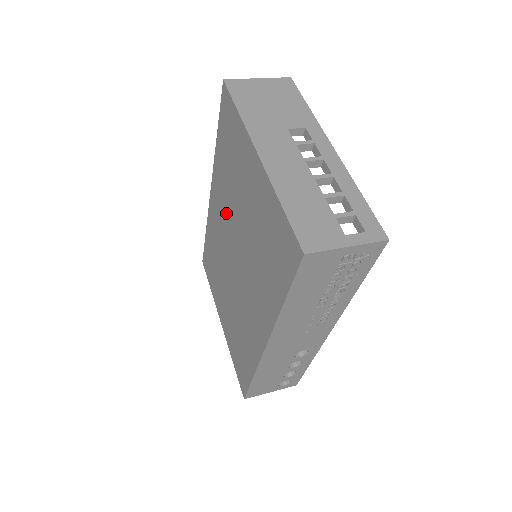
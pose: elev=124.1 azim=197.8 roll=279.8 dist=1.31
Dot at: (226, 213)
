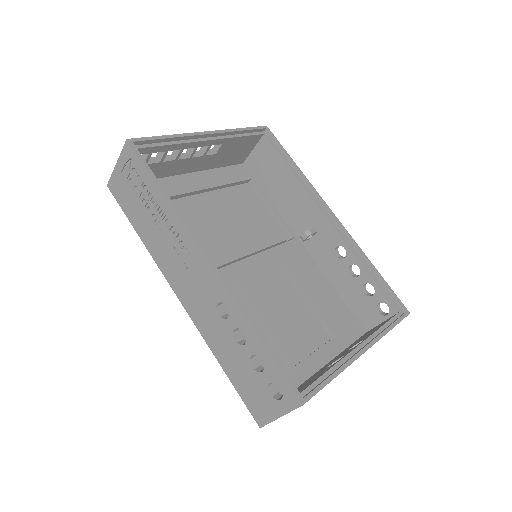
Dot at: occluded
